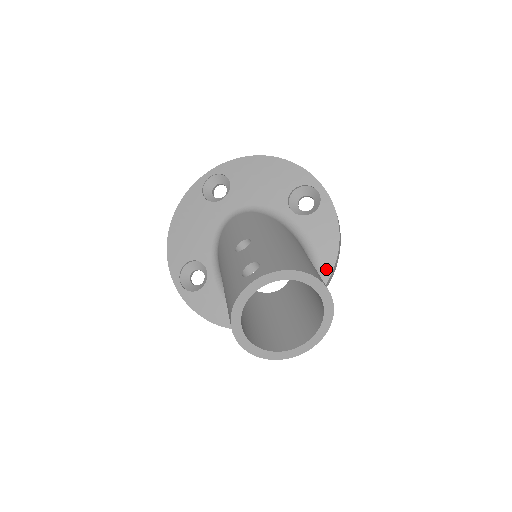
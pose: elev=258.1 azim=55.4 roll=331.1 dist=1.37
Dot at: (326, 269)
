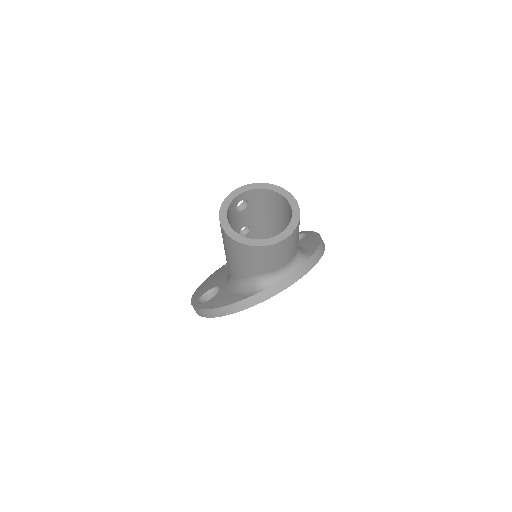
Dot at: (312, 250)
